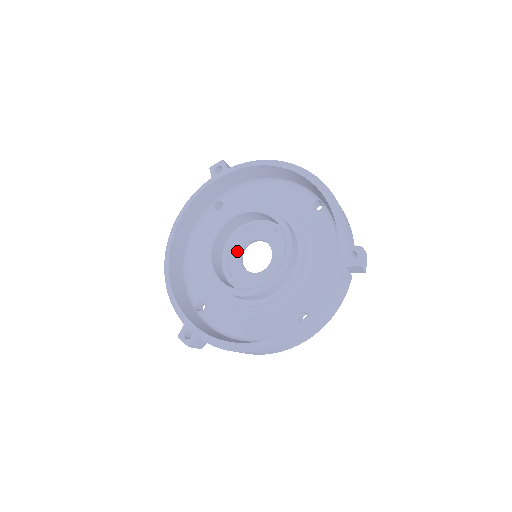
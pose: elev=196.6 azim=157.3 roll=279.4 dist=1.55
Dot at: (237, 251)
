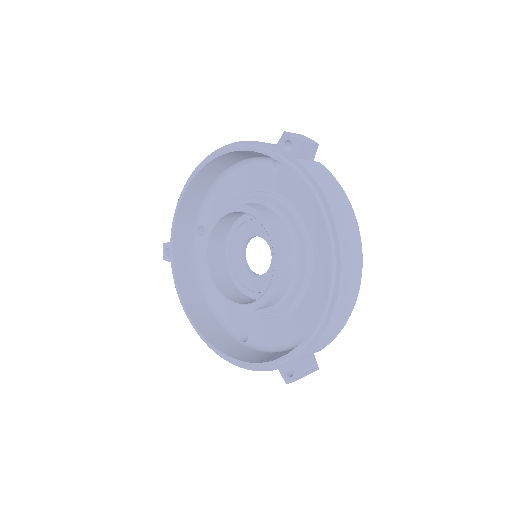
Dot at: (250, 231)
